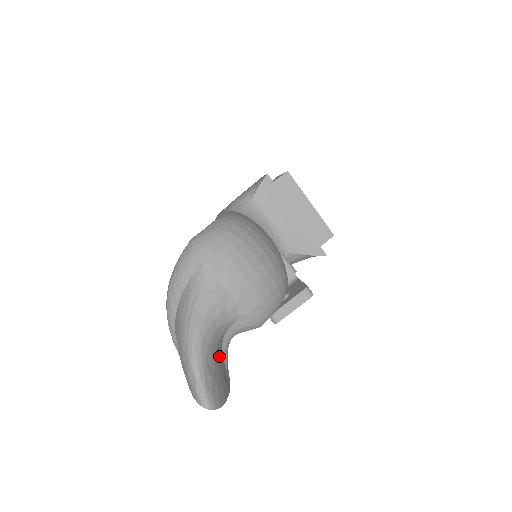
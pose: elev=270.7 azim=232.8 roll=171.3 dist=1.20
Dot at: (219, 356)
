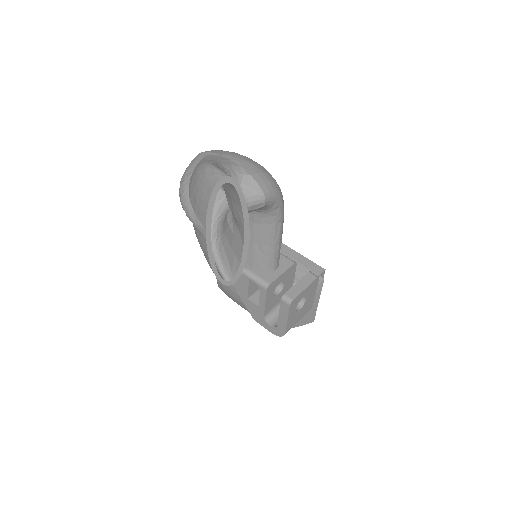
Dot at: occluded
